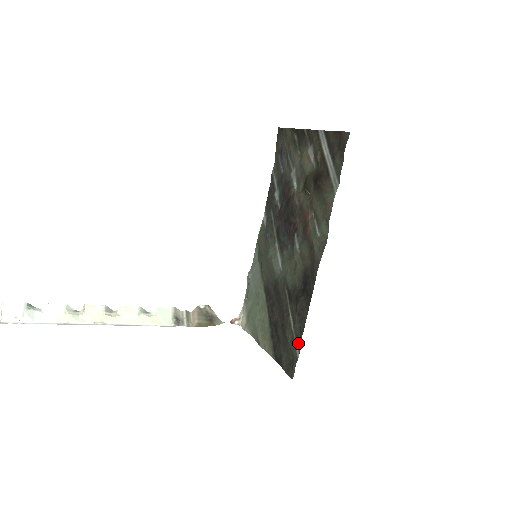
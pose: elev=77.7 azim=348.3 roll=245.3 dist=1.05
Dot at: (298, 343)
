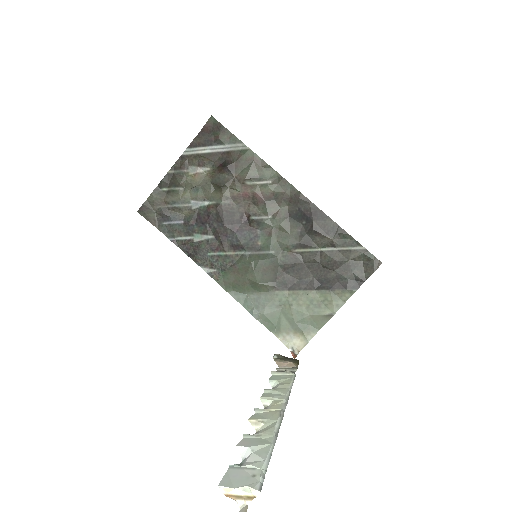
Dot at: (352, 243)
